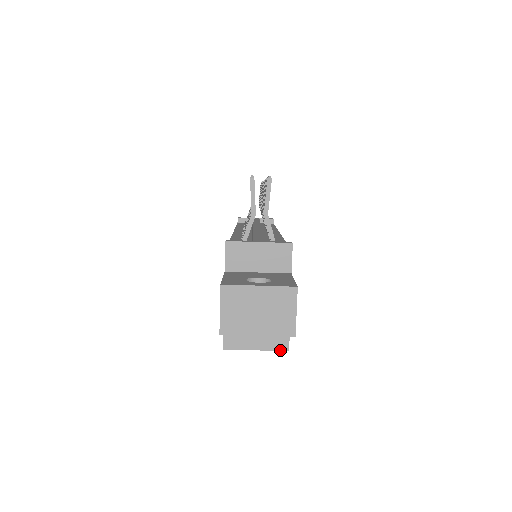
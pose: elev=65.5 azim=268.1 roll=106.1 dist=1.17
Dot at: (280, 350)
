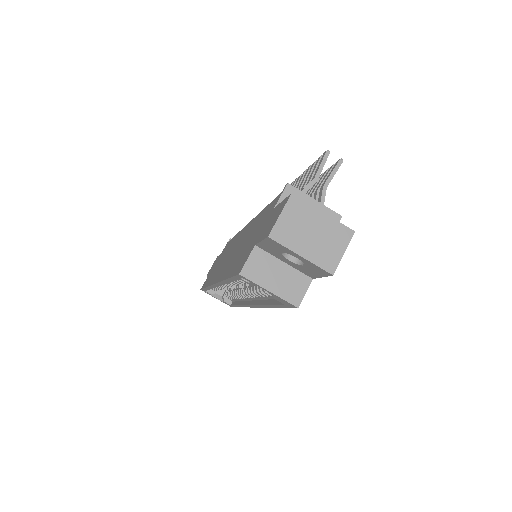
Dot at: (291, 303)
